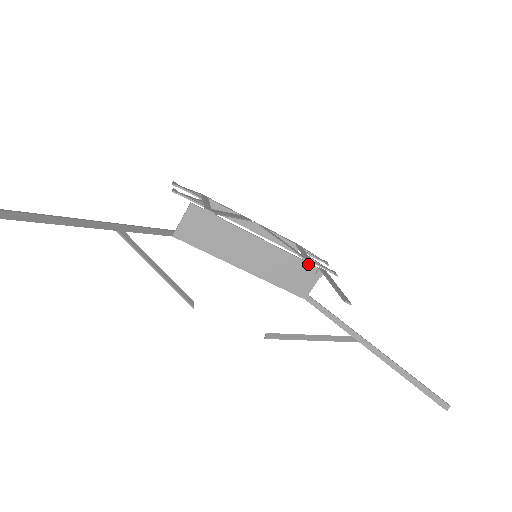
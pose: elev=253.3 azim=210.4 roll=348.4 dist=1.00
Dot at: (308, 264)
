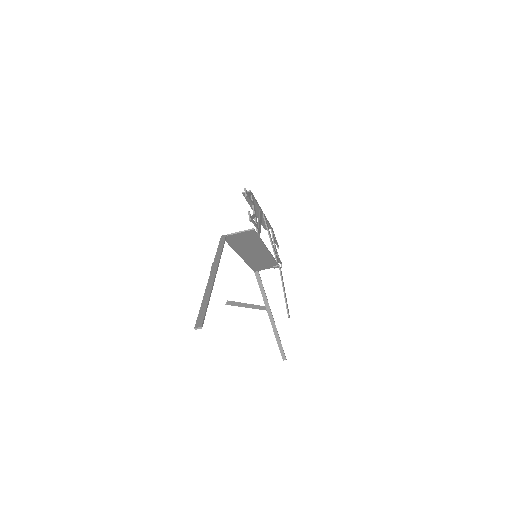
Dot at: (276, 263)
